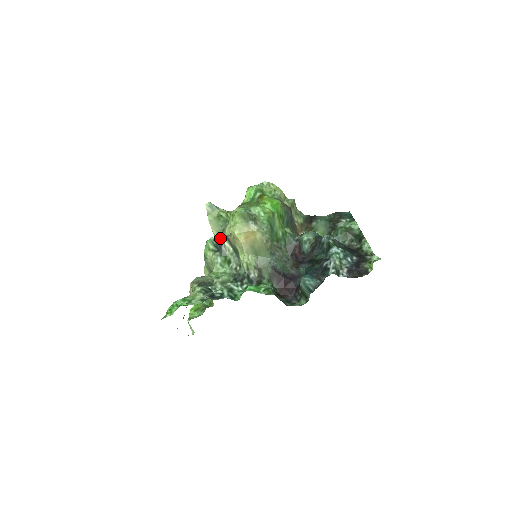
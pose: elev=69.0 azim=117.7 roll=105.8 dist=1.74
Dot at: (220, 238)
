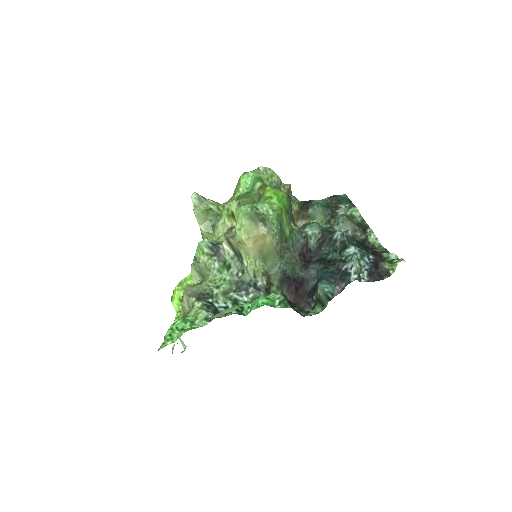
Dot at: (209, 235)
